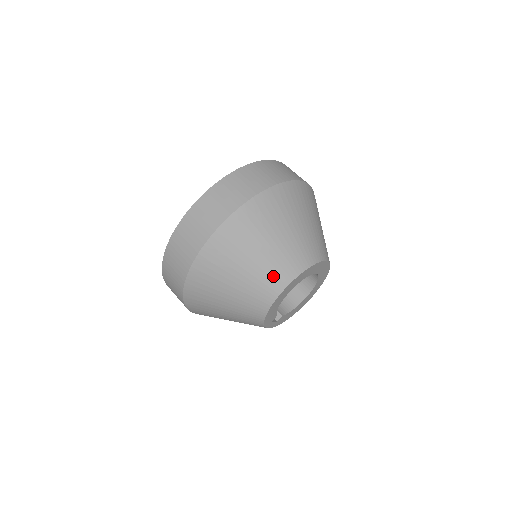
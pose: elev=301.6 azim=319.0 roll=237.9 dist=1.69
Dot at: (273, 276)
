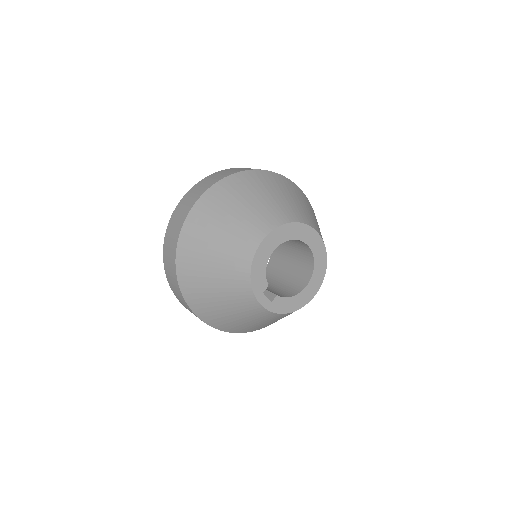
Dot at: (256, 224)
